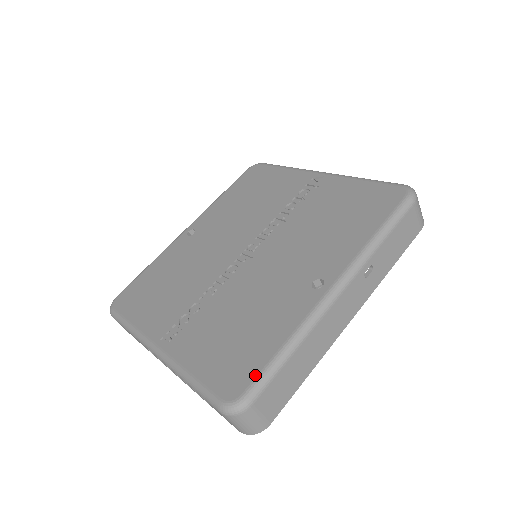
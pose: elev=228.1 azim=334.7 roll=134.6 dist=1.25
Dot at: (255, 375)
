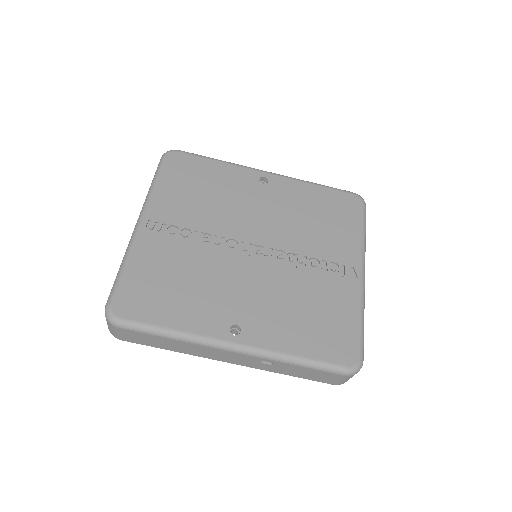
Dot at: (140, 320)
